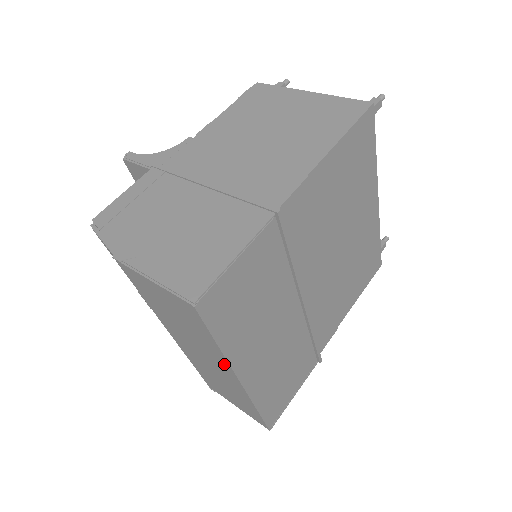
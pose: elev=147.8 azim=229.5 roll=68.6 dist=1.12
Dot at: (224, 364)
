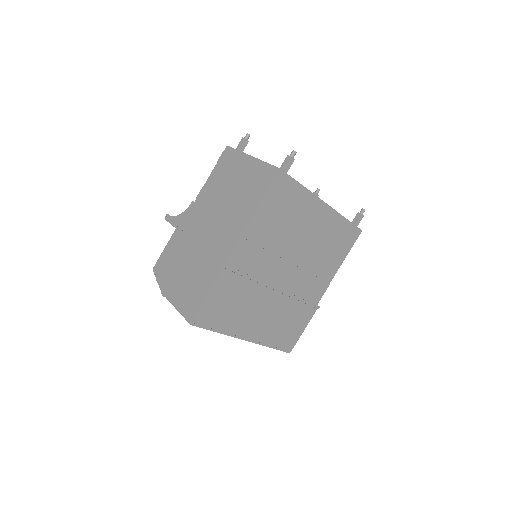
Dot at: occluded
